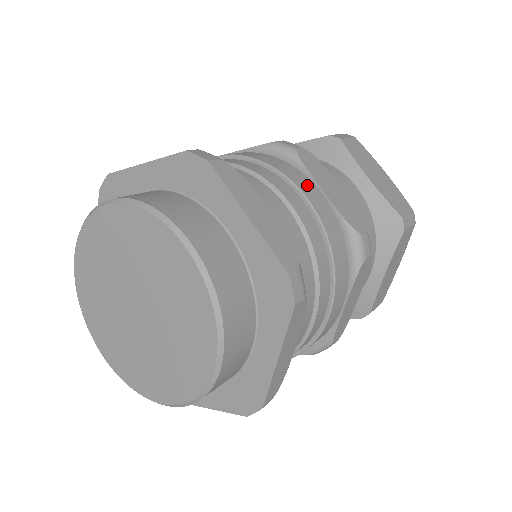
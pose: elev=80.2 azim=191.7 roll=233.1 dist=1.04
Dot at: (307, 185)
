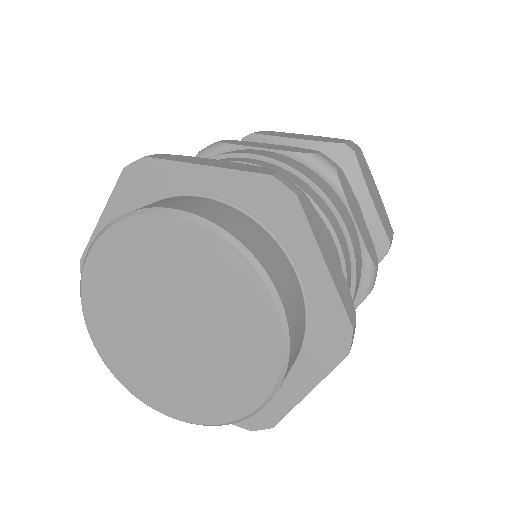
Dot at: (345, 213)
